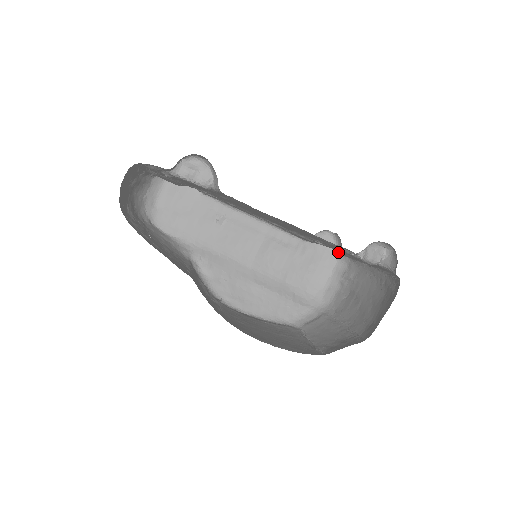
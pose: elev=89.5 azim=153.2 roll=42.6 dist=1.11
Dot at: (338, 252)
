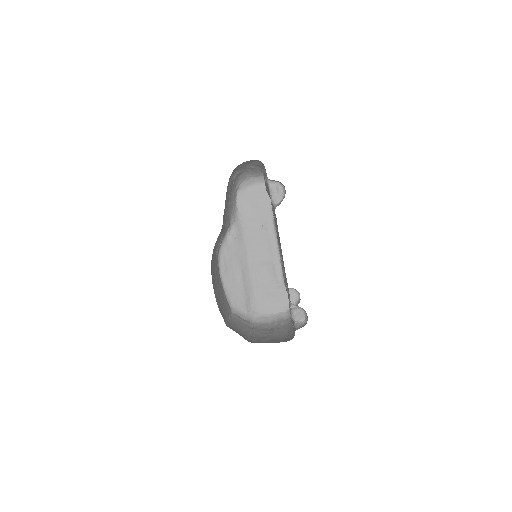
Dot at: occluded
